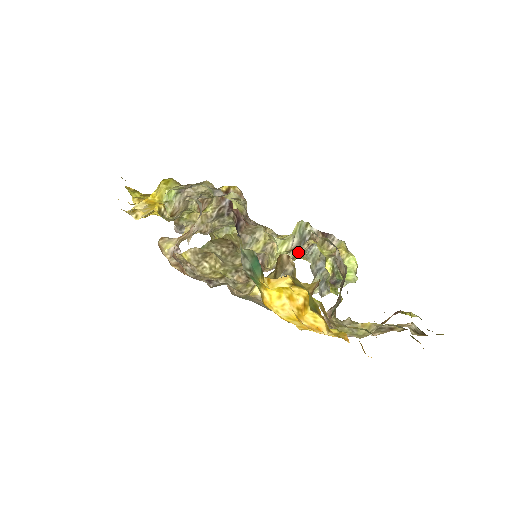
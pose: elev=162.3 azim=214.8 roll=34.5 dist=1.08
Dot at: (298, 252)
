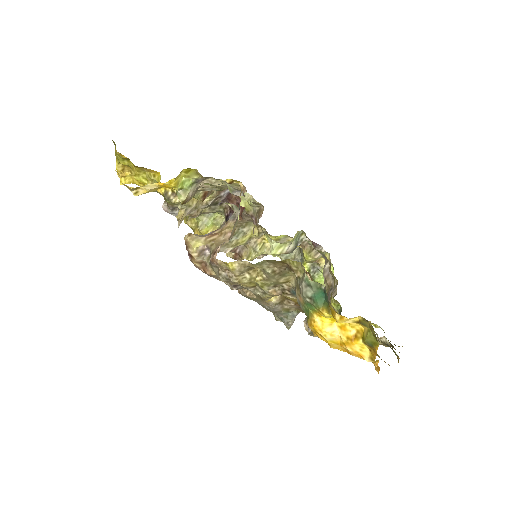
Dot at: occluded
